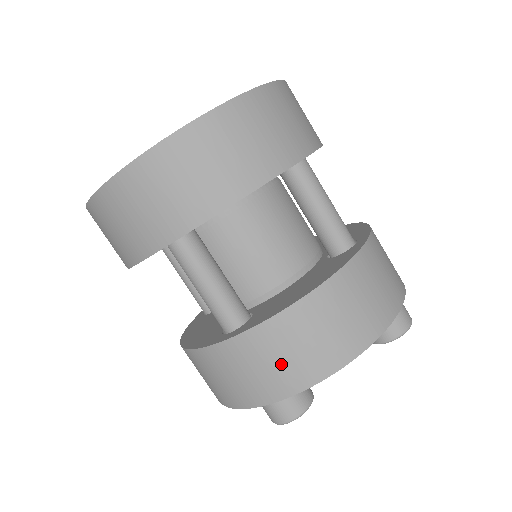
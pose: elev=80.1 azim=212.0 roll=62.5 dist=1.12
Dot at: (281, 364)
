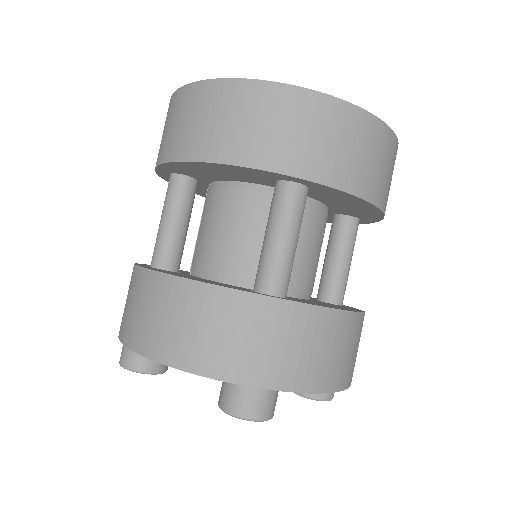
Dot at: (308, 355)
